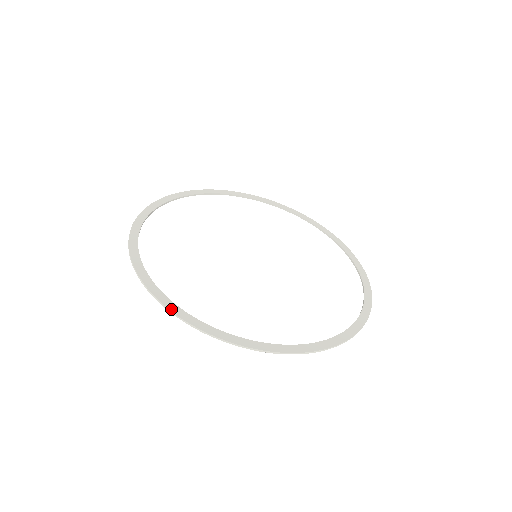
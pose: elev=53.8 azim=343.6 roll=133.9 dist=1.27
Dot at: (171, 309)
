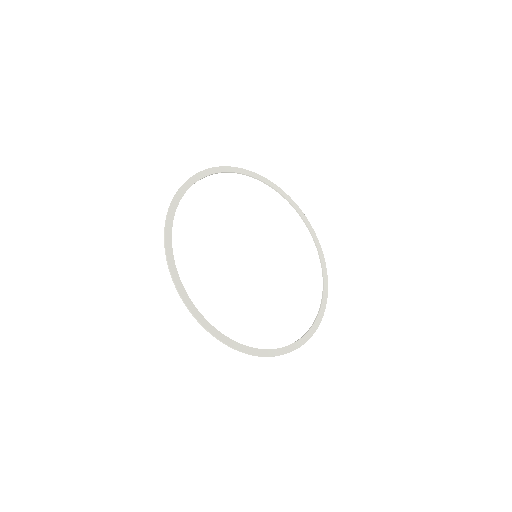
Dot at: (167, 226)
